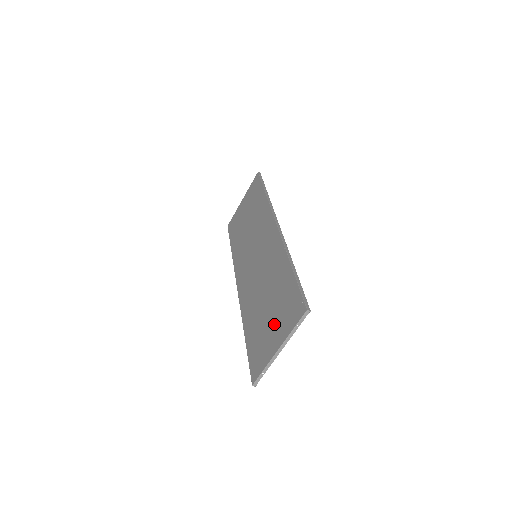
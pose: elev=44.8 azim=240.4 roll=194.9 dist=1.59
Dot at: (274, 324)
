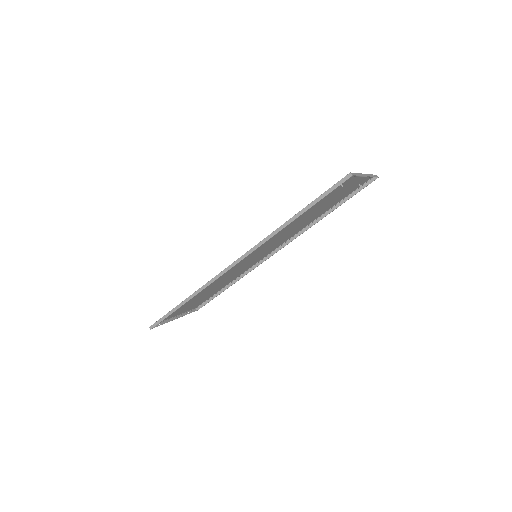
Dot at: (341, 191)
